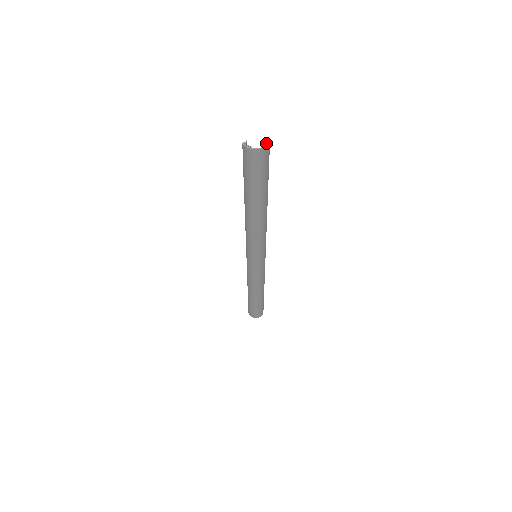
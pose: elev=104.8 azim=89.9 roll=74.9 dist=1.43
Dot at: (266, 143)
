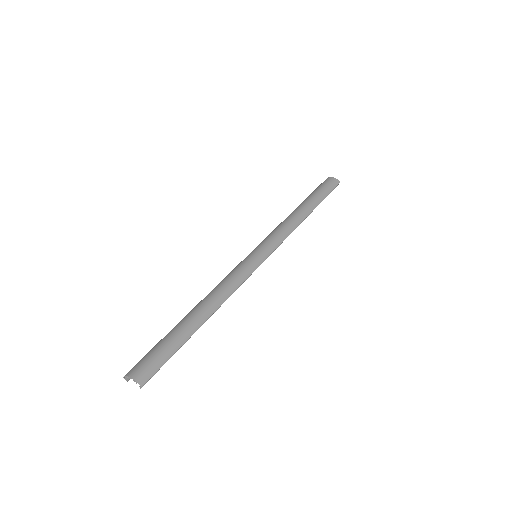
Dot at: (338, 183)
